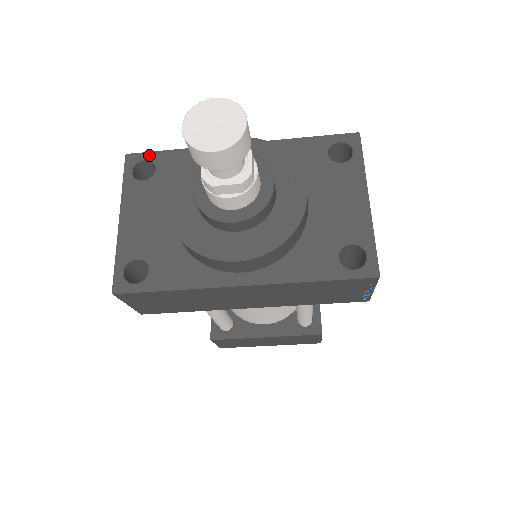
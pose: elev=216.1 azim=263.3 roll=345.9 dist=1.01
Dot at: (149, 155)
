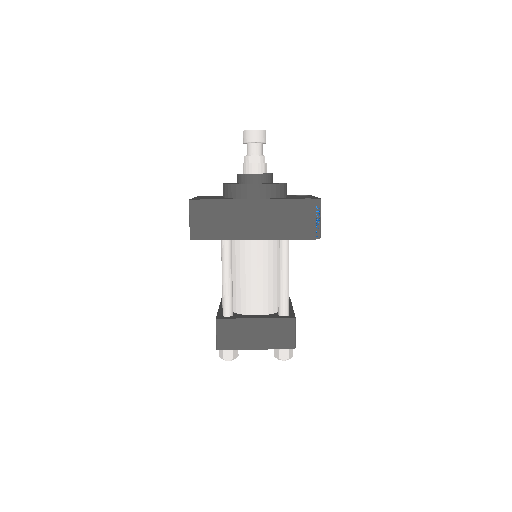
Dot at: occluded
